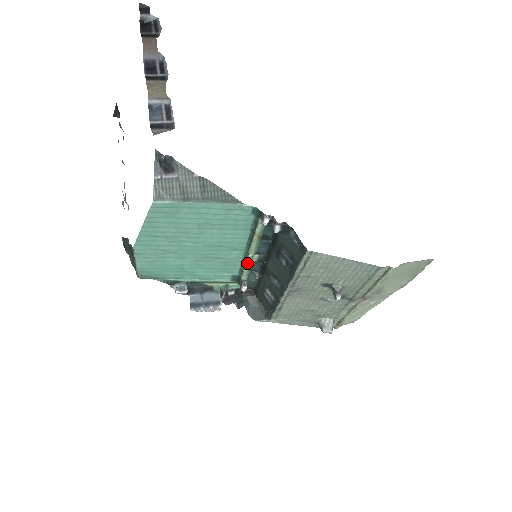
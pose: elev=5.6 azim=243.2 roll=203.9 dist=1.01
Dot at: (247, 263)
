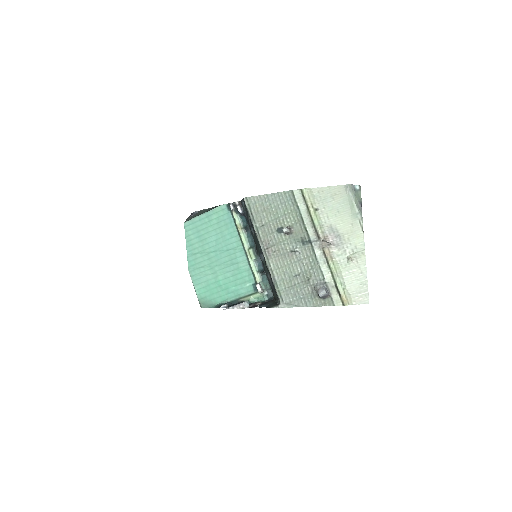
Dot at: (250, 261)
